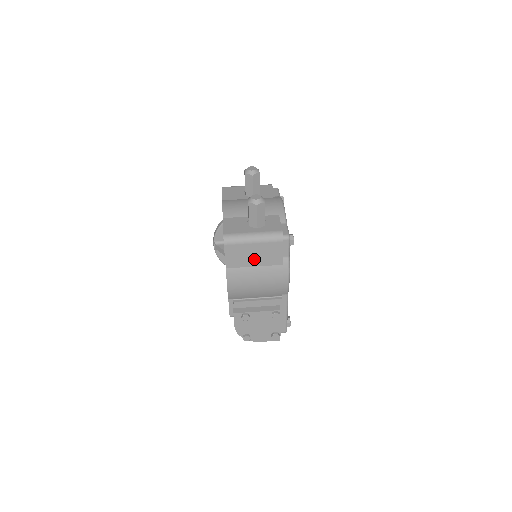
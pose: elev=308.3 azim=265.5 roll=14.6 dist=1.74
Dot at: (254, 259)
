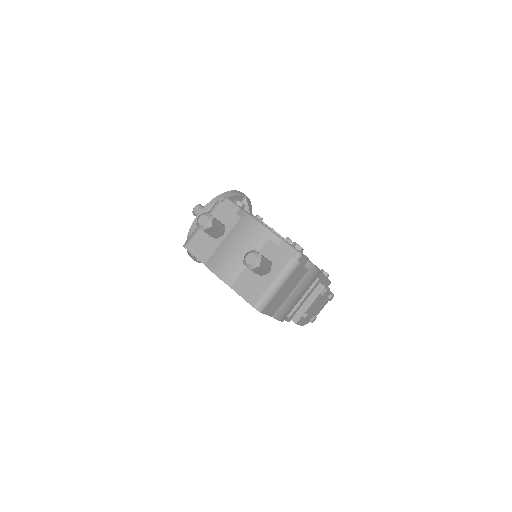
Dot at: (287, 292)
